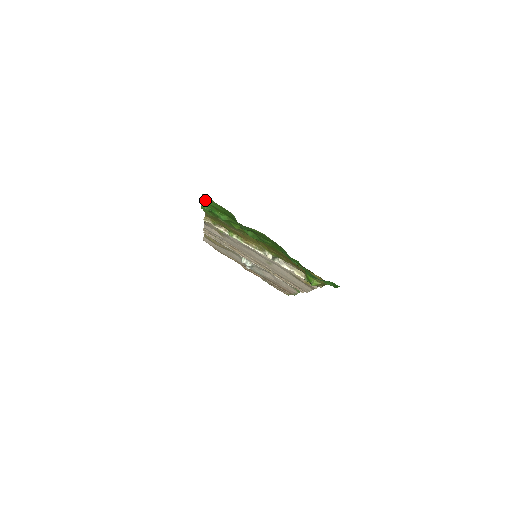
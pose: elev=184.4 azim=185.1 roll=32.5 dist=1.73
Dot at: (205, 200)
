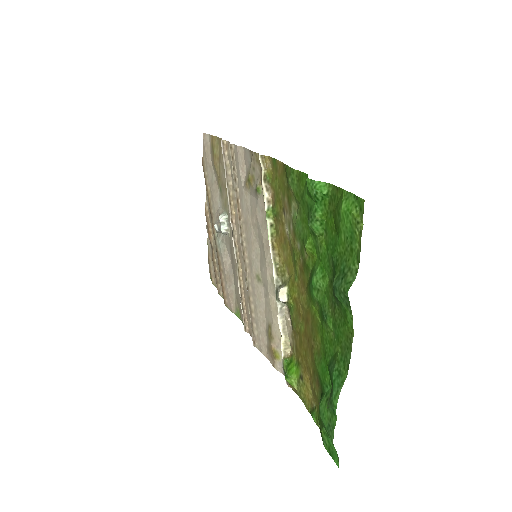
Dot at: (337, 191)
